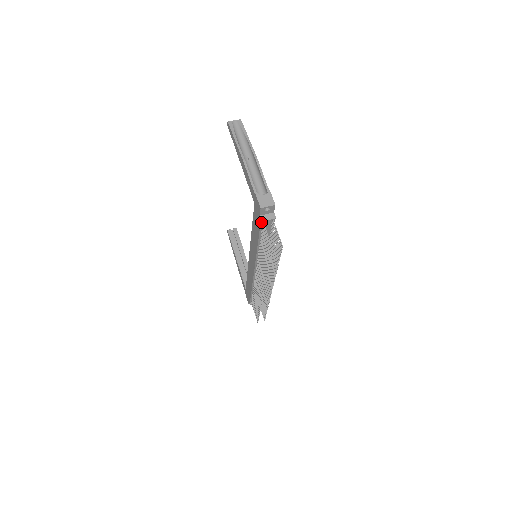
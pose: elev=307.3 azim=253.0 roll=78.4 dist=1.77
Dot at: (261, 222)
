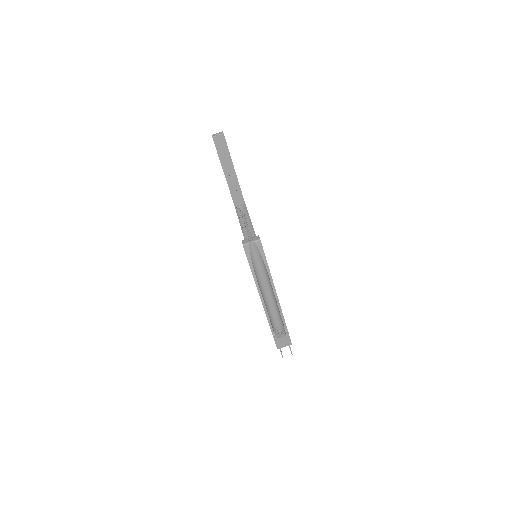
Dot at: occluded
